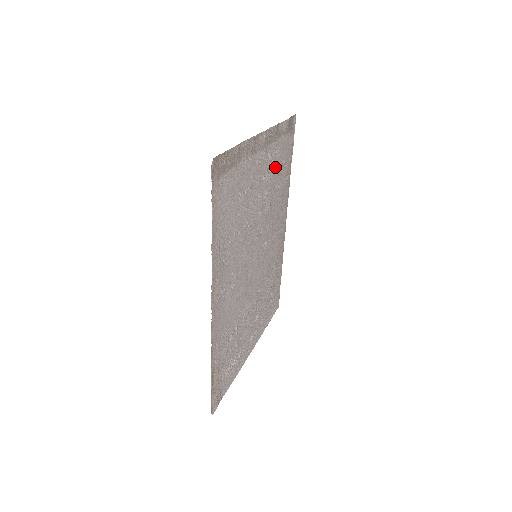
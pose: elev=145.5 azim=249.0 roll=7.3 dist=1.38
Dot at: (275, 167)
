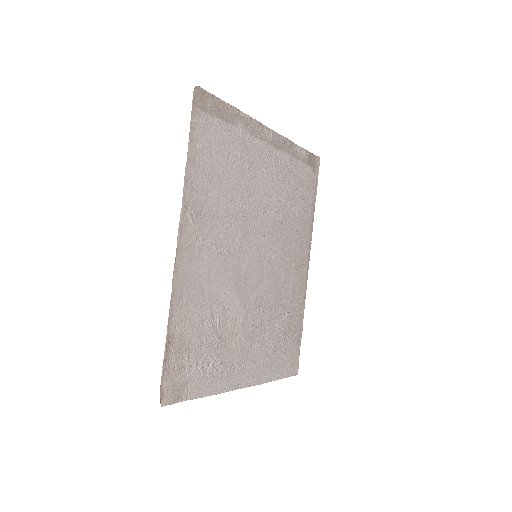
Dot at: (289, 183)
